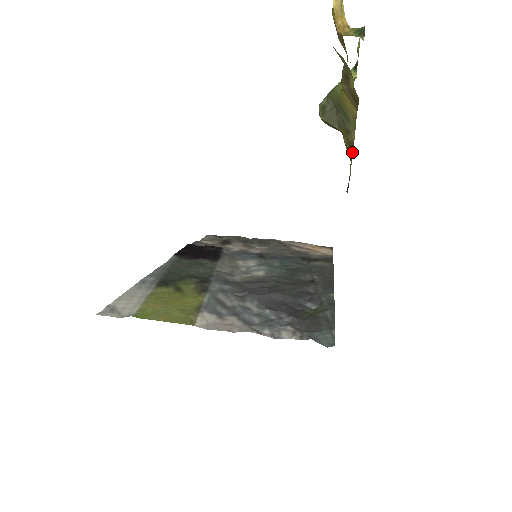
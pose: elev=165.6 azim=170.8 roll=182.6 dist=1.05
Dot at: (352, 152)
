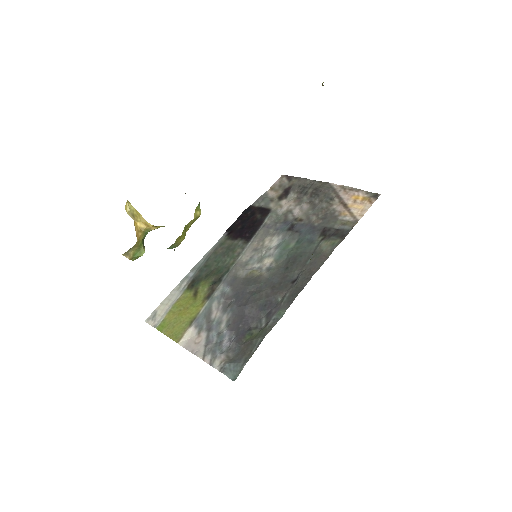
Dot at: occluded
